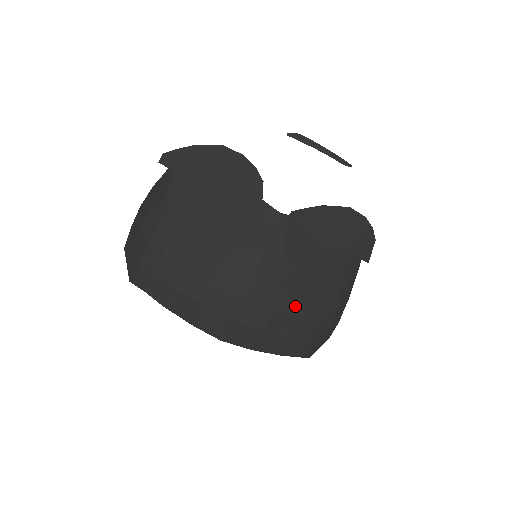
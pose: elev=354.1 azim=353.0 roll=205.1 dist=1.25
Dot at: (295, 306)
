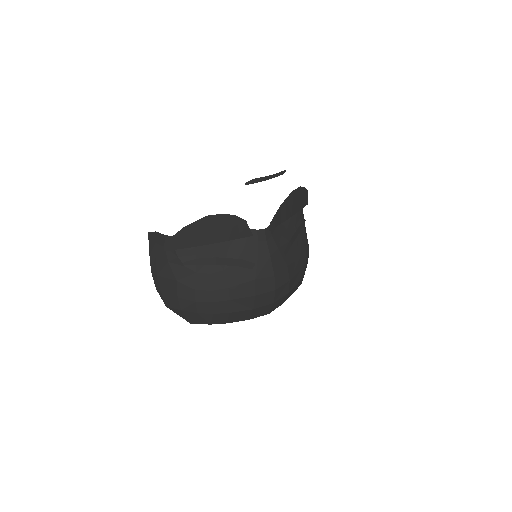
Dot at: (296, 268)
